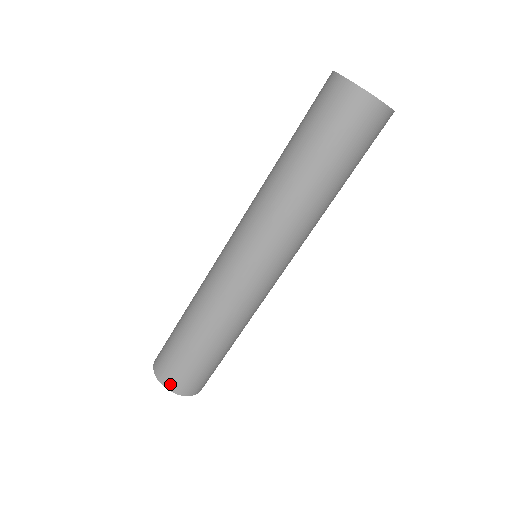
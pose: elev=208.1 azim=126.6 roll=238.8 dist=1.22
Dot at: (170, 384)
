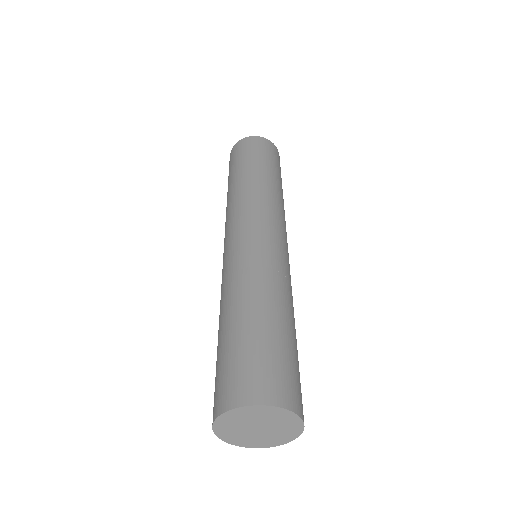
Dot at: (226, 401)
